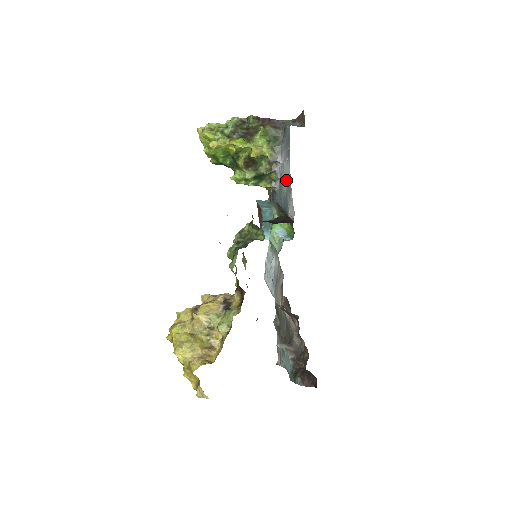
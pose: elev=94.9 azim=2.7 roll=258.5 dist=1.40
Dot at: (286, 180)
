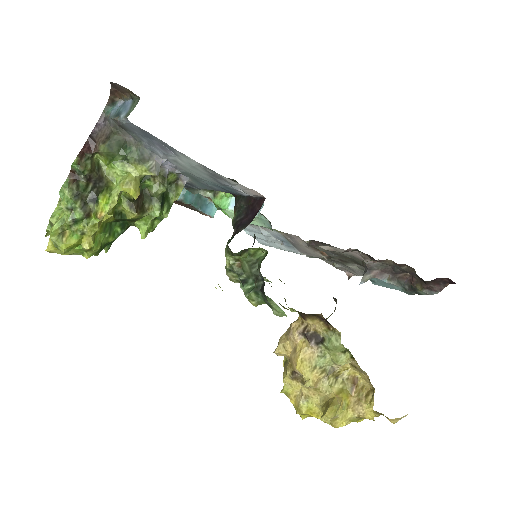
Dot at: (198, 171)
